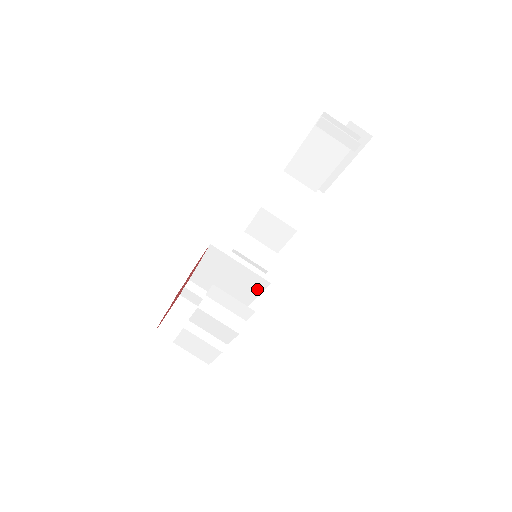
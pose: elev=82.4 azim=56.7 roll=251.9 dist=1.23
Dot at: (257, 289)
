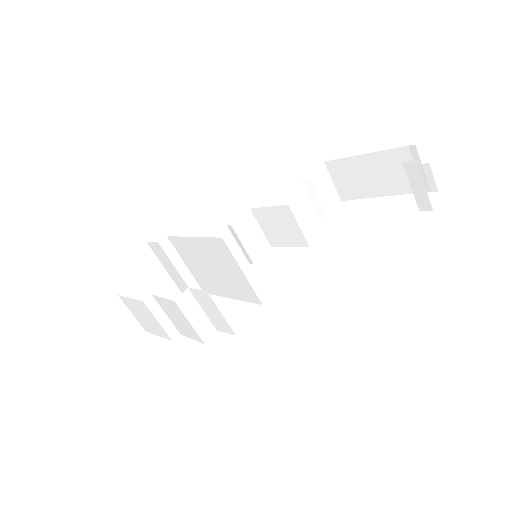
Dot at: (242, 296)
